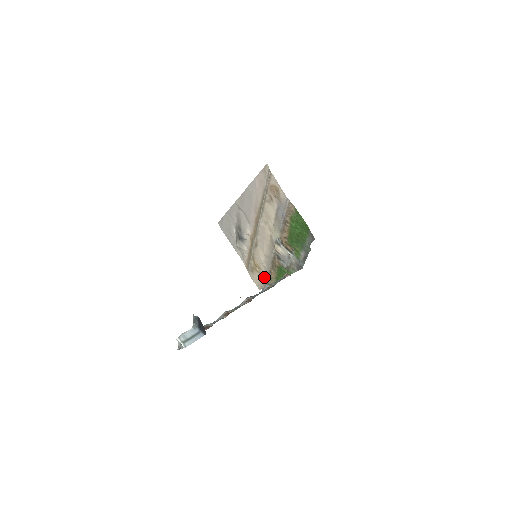
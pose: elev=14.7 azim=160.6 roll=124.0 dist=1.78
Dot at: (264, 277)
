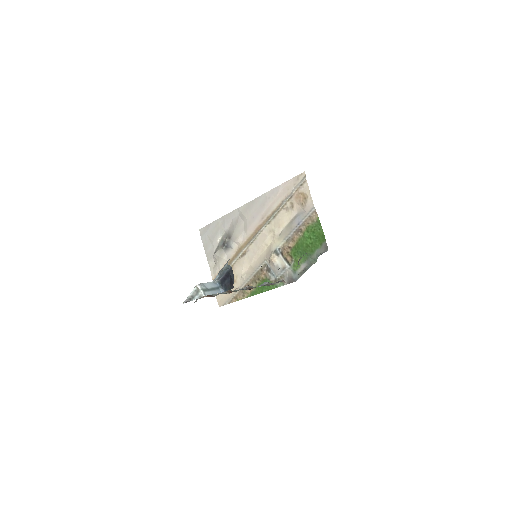
Dot at: occluded
